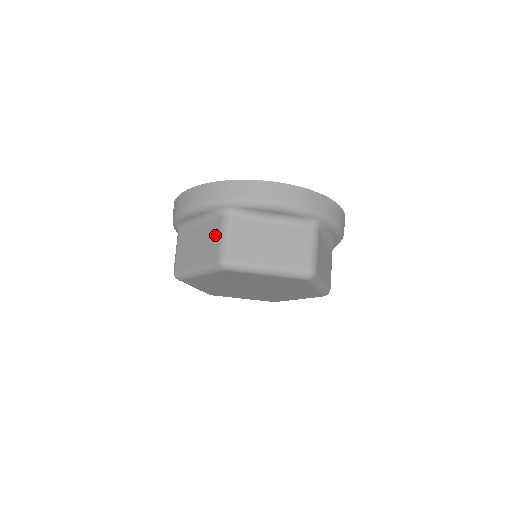
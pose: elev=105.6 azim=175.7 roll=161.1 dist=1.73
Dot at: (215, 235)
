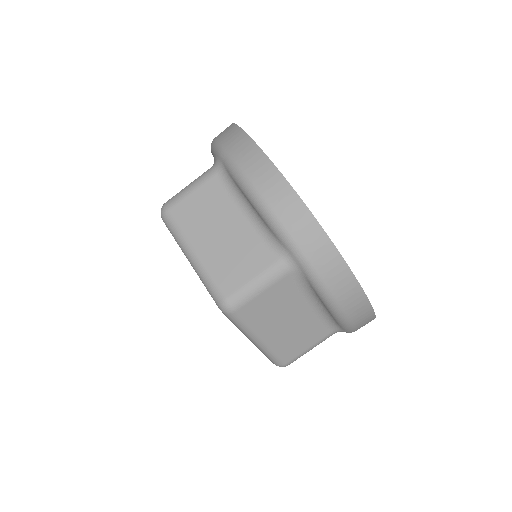
Dot at: occluded
